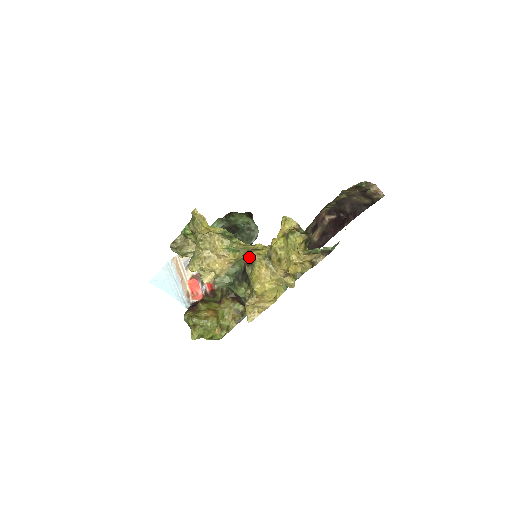
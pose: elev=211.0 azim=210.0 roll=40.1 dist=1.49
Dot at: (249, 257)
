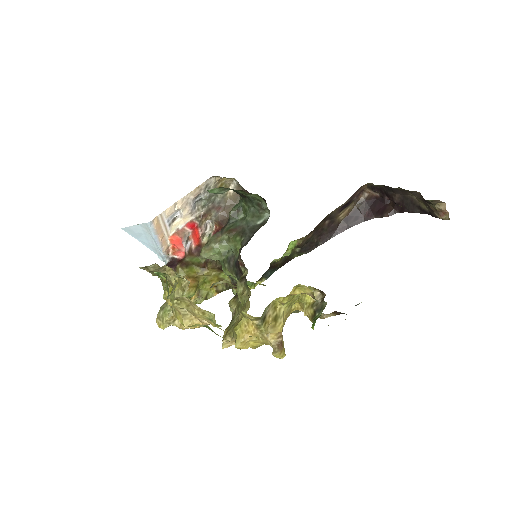
Dot at: occluded
